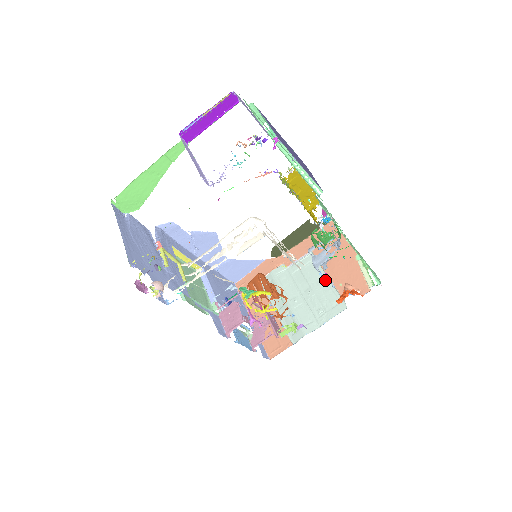
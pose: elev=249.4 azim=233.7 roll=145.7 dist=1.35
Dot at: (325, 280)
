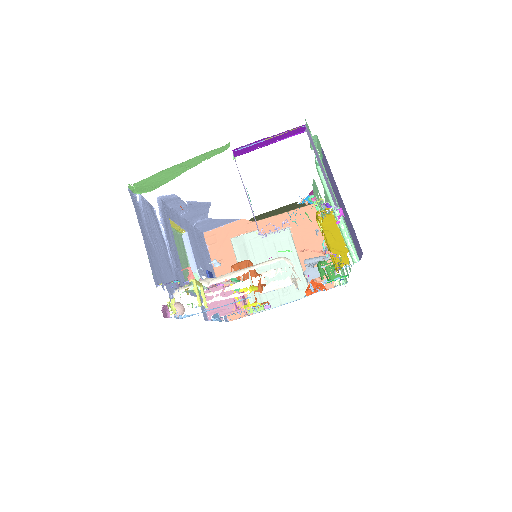
Dot at: (296, 262)
